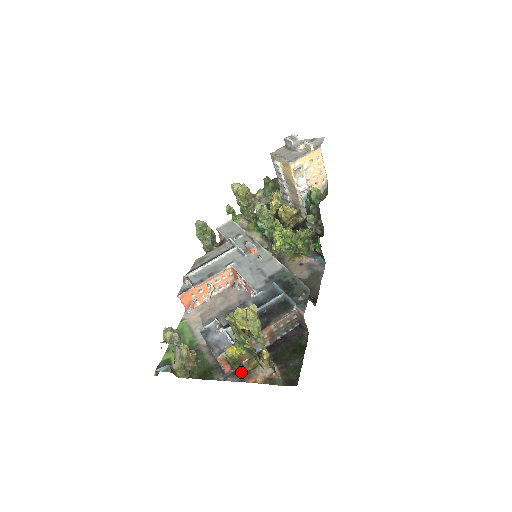
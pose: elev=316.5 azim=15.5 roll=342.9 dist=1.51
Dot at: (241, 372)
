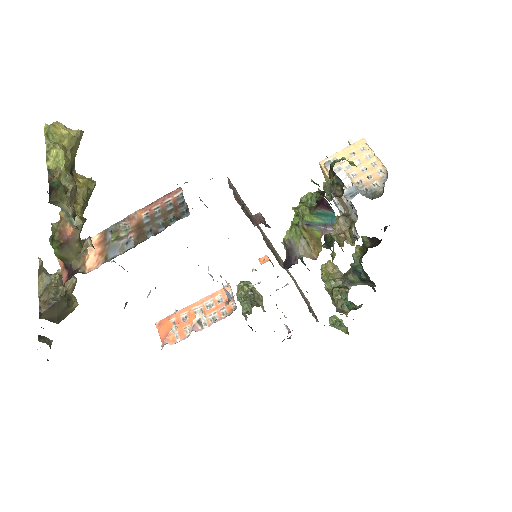
Dot at: occluded
